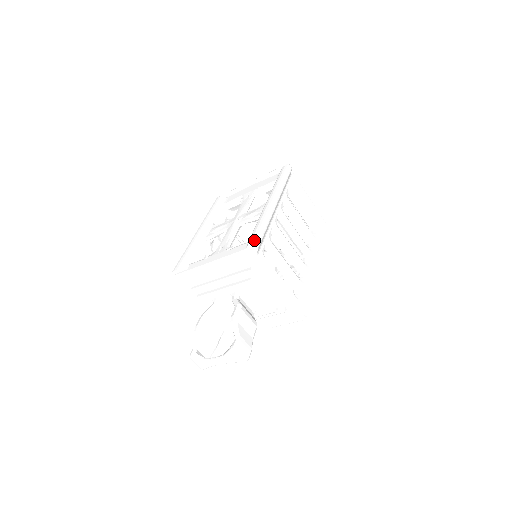
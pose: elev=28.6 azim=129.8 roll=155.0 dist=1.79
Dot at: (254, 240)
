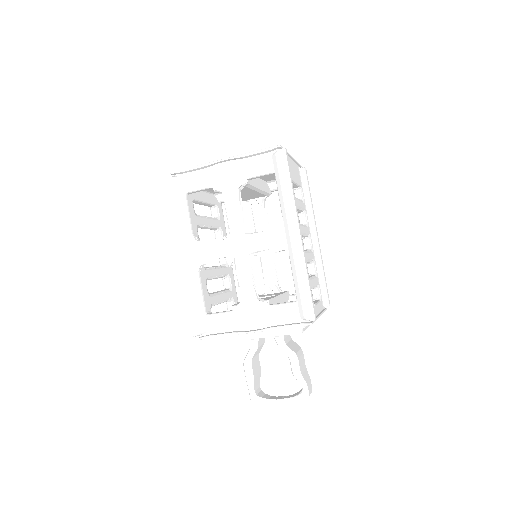
Dot at: (313, 315)
